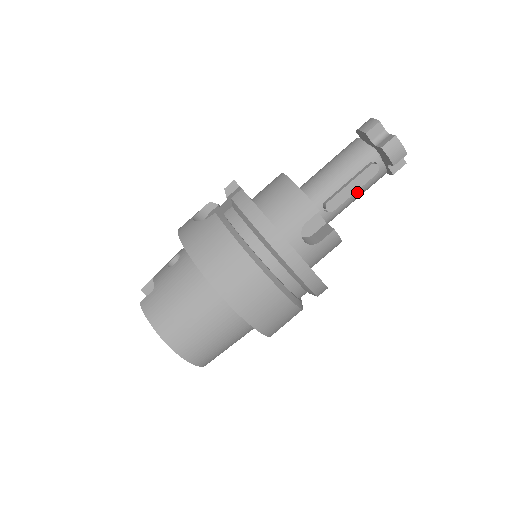
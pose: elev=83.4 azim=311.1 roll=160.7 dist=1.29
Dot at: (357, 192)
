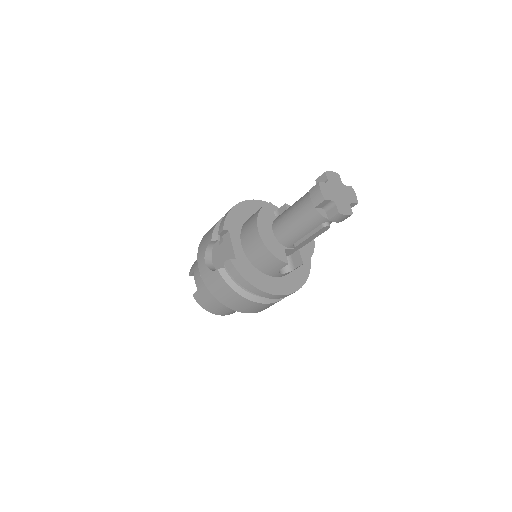
Dot at: occluded
